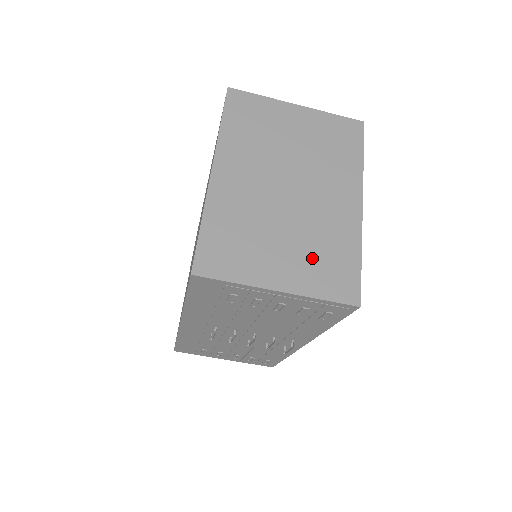
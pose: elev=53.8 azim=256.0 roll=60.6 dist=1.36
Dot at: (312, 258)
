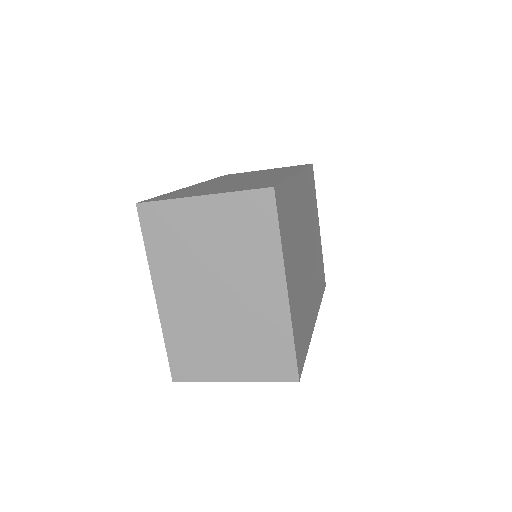
Dot at: (252, 351)
